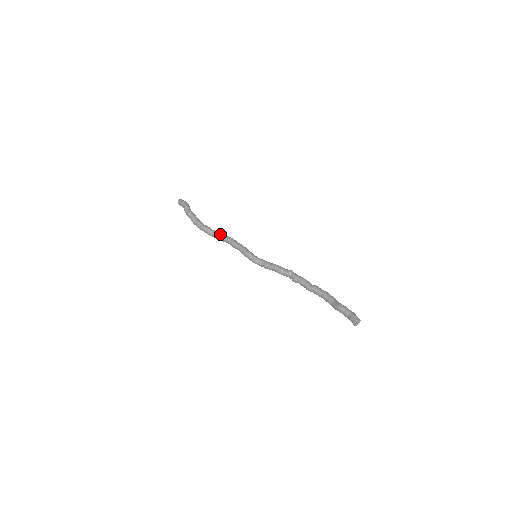
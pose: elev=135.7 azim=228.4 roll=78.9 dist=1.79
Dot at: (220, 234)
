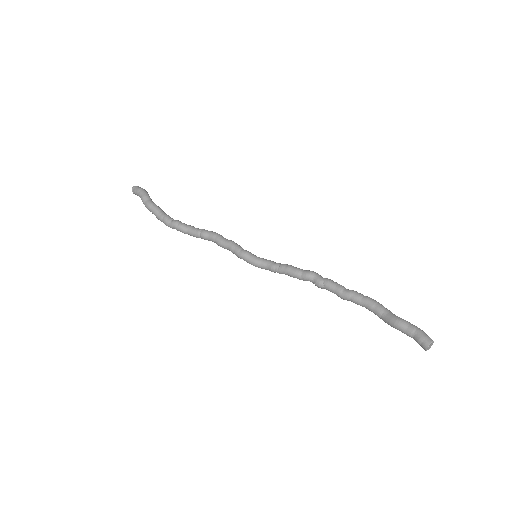
Dot at: (199, 230)
